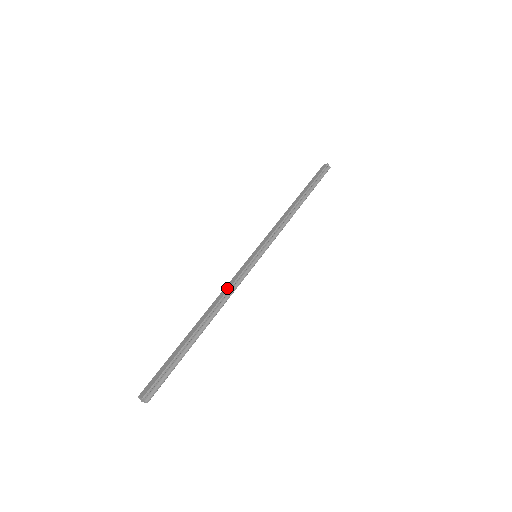
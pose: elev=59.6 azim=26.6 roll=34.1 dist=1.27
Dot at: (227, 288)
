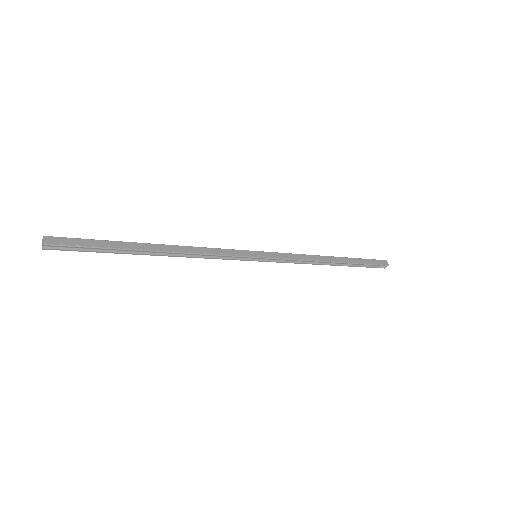
Dot at: (207, 251)
